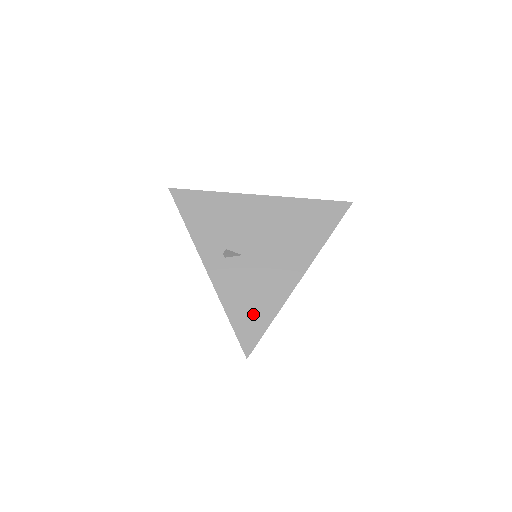
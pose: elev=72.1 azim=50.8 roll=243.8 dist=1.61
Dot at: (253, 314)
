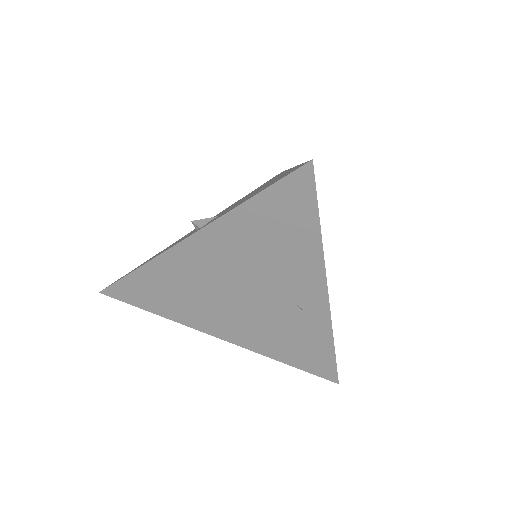
Dot at: occluded
